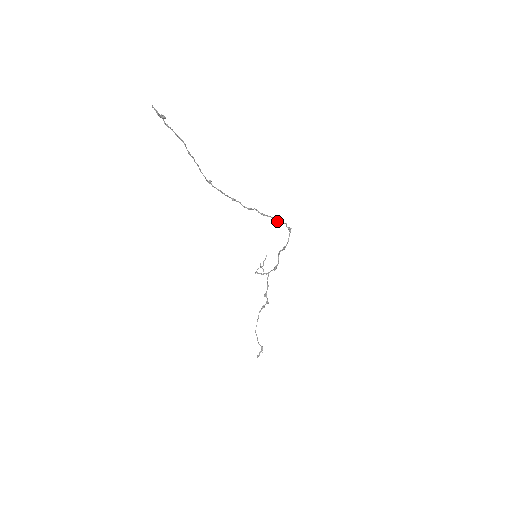
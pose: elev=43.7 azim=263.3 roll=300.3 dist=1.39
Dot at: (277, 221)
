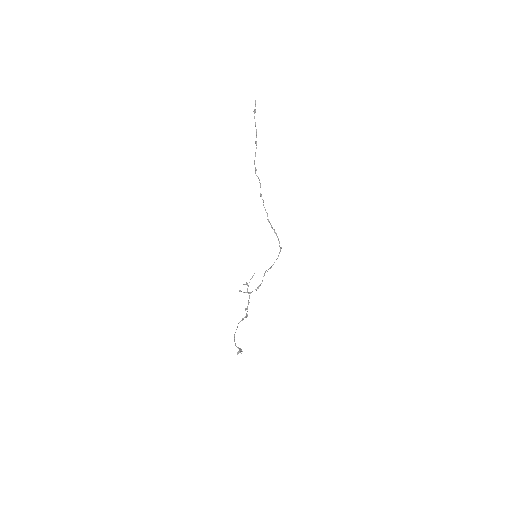
Dot at: (276, 234)
